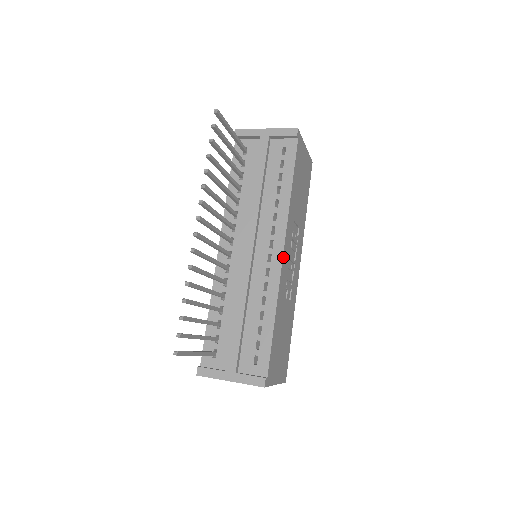
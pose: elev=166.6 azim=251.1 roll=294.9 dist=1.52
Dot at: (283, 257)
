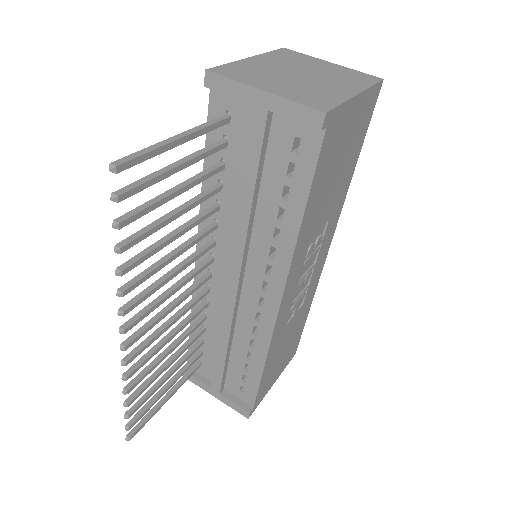
Dot at: (280, 307)
